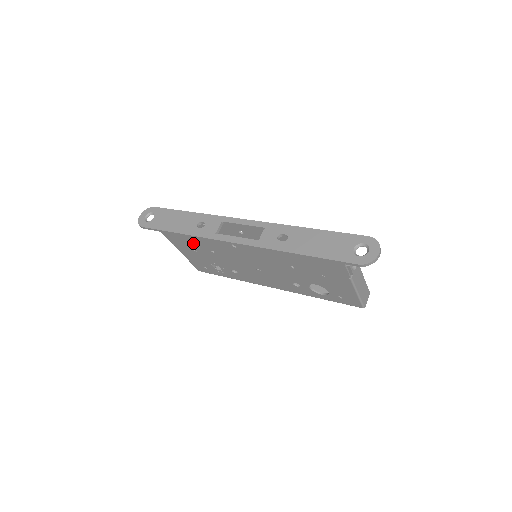
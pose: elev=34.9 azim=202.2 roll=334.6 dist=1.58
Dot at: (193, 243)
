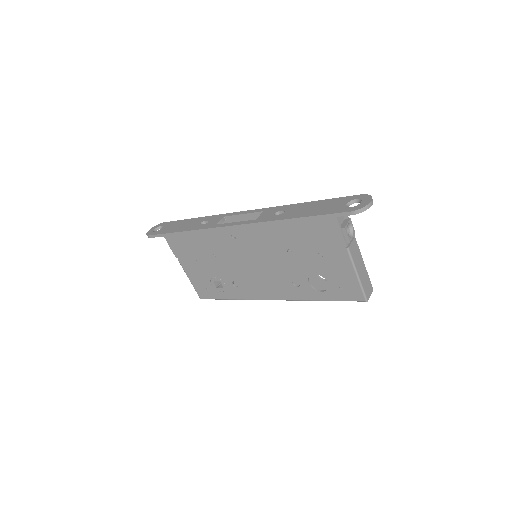
Dot at: (196, 248)
